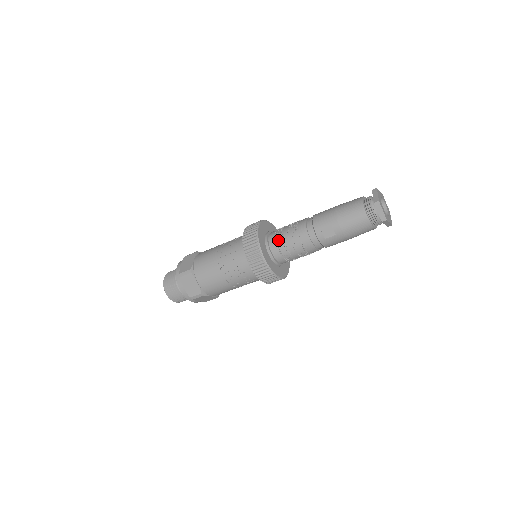
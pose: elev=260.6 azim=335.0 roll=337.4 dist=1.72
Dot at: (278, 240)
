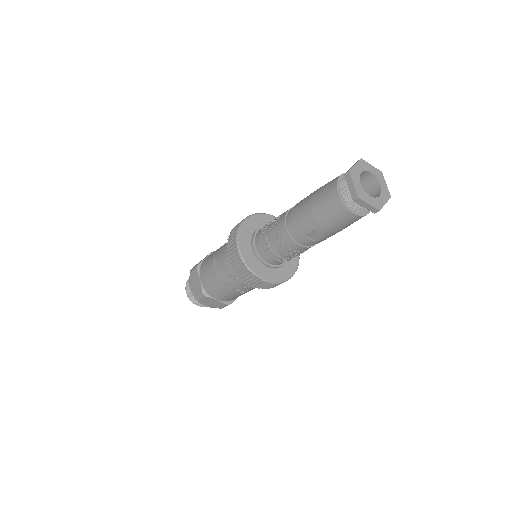
Dot at: (267, 252)
